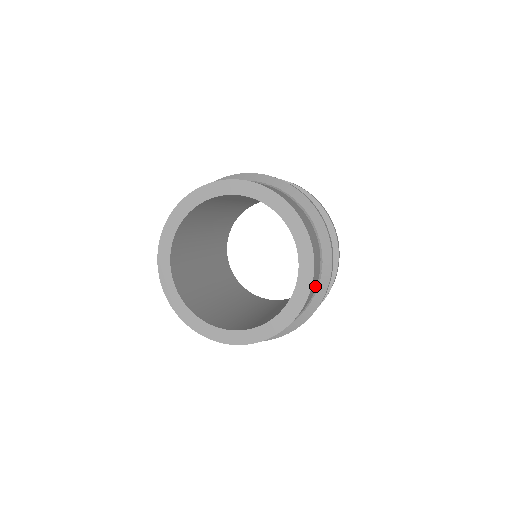
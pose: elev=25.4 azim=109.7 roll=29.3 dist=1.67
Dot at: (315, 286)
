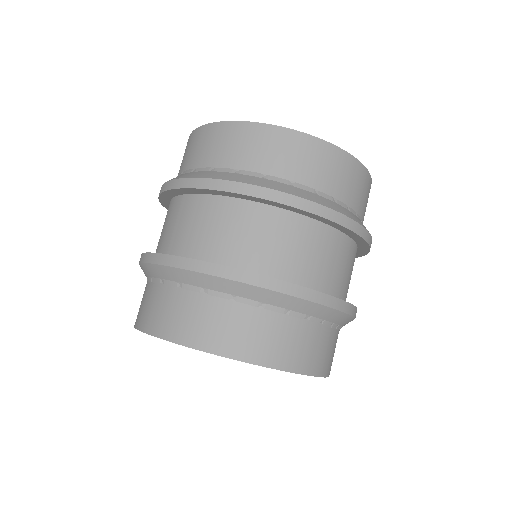
Dot at: occluded
